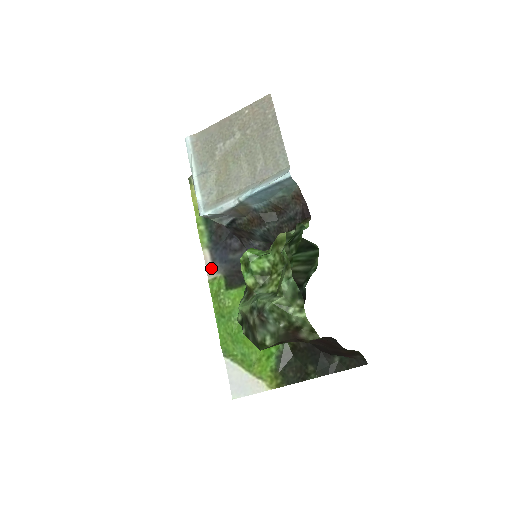
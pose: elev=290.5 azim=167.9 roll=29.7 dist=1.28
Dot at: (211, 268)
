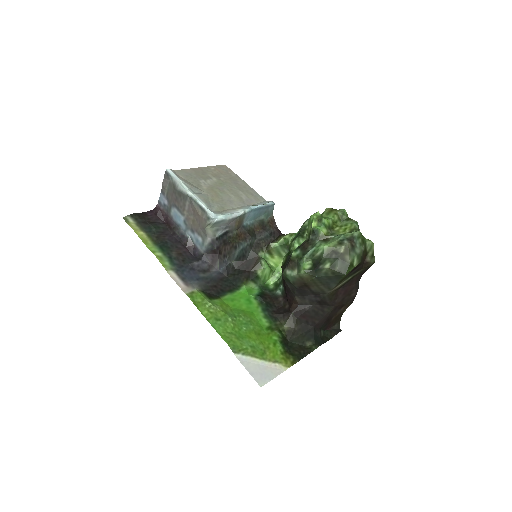
Dot at: (184, 285)
